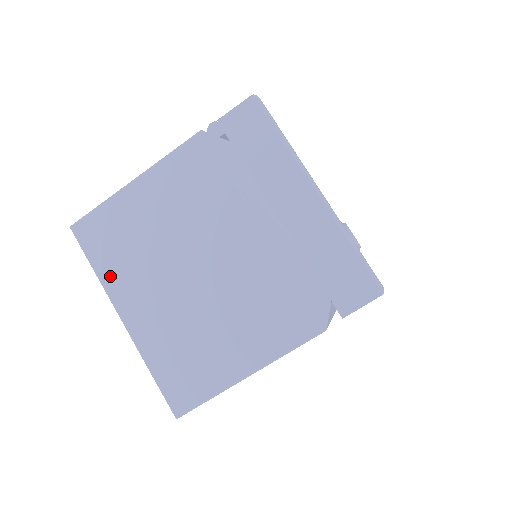
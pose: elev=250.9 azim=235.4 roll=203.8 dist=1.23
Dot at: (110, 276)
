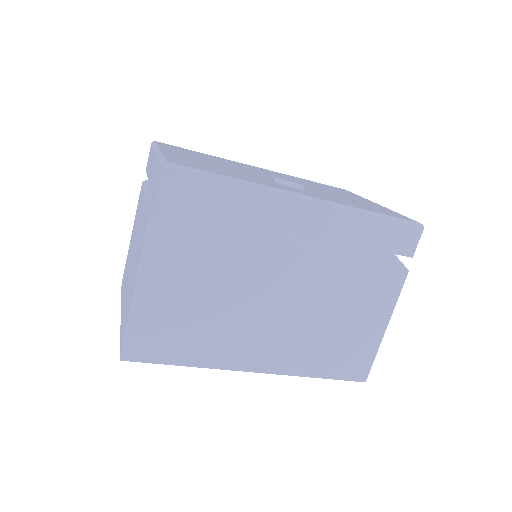
Dot at: (122, 295)
